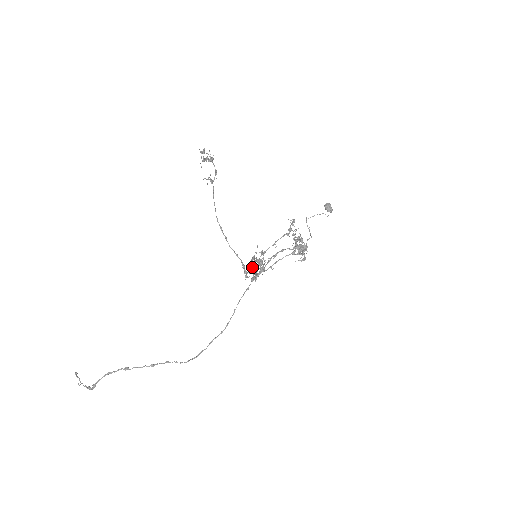
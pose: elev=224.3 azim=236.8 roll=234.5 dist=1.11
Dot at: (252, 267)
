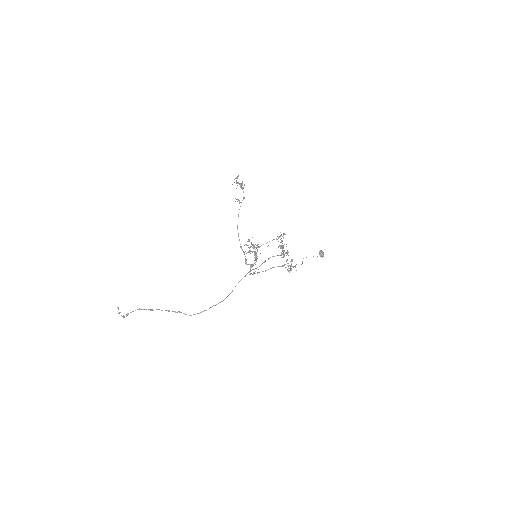
Dot at: (248, 252)
